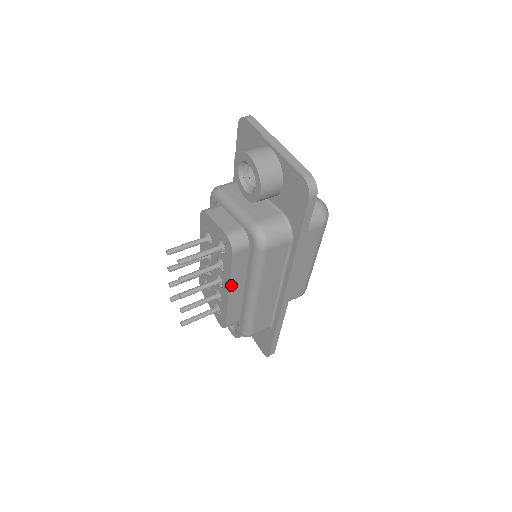
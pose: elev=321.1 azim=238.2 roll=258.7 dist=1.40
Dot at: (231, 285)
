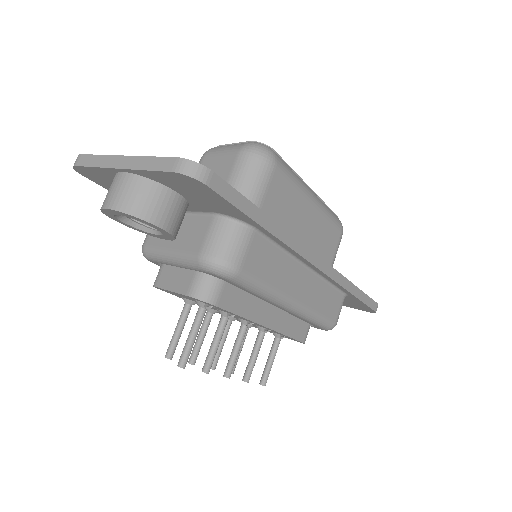
Dot at: (257, 320)
